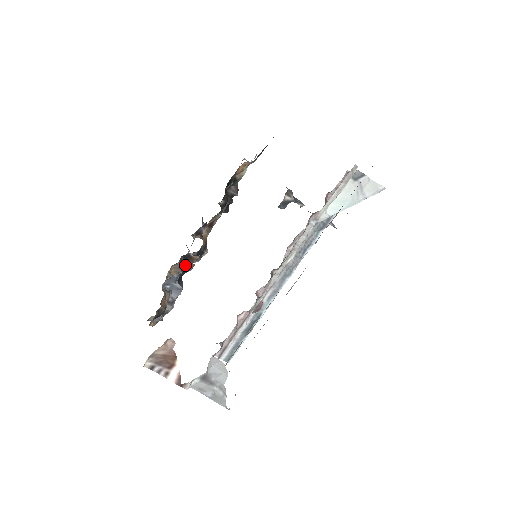
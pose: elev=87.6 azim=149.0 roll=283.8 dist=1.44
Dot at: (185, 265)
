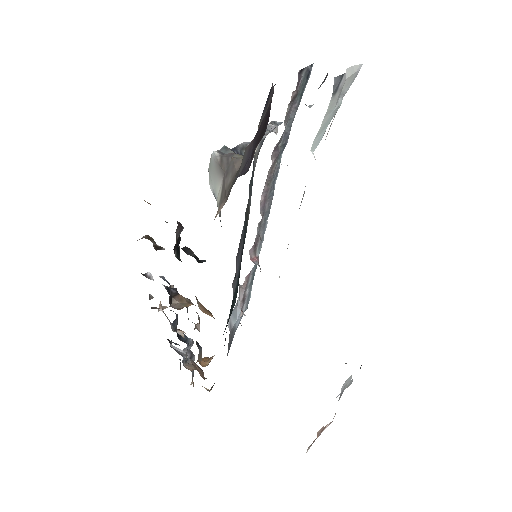
Dot at: occluded
